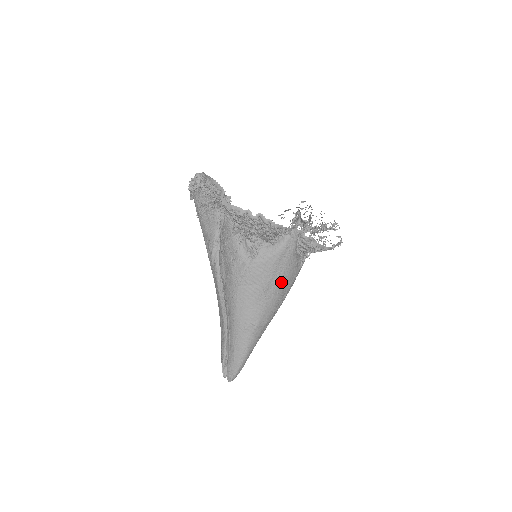
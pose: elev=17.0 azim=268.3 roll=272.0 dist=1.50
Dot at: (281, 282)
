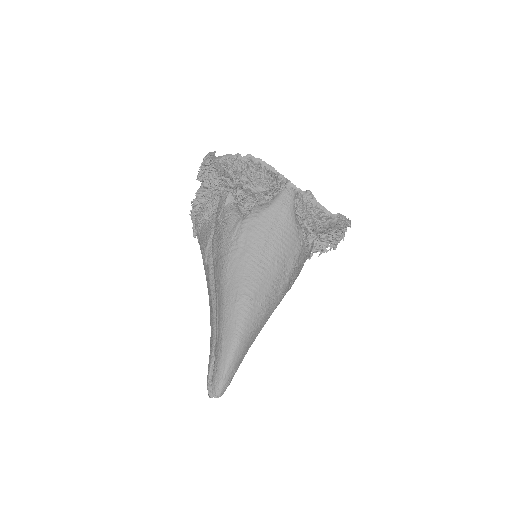
Dot at: (279, 247)
